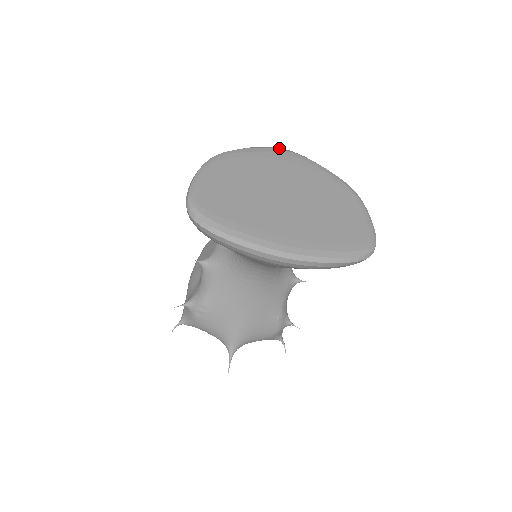
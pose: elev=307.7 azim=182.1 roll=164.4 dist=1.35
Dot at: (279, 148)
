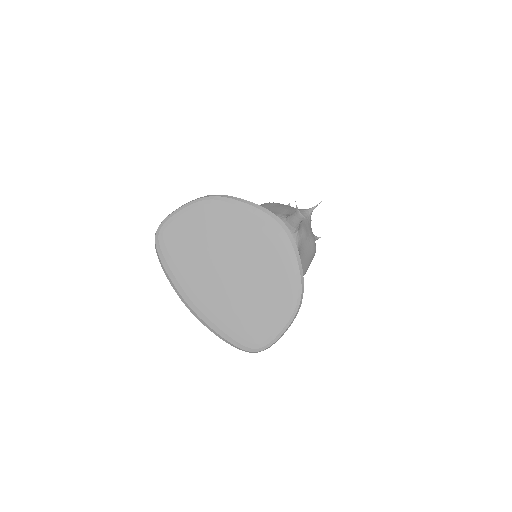
Dot at: (278, 219)
